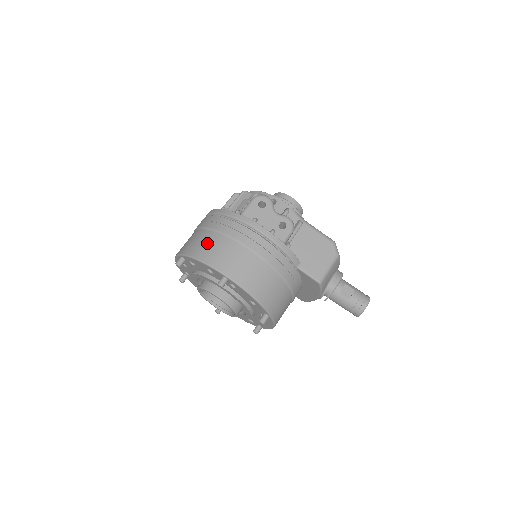
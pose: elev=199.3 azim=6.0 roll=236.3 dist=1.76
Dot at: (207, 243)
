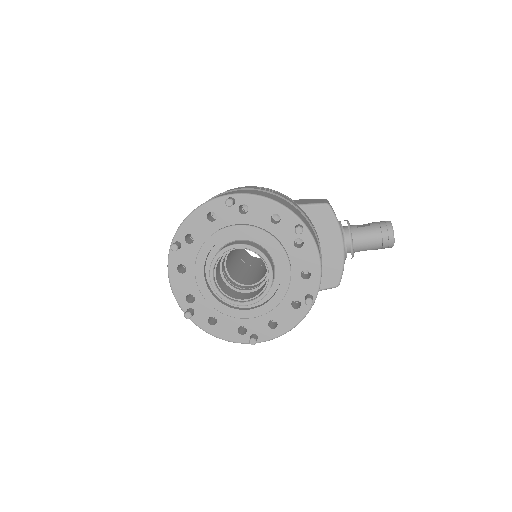
Dot at: occluded
